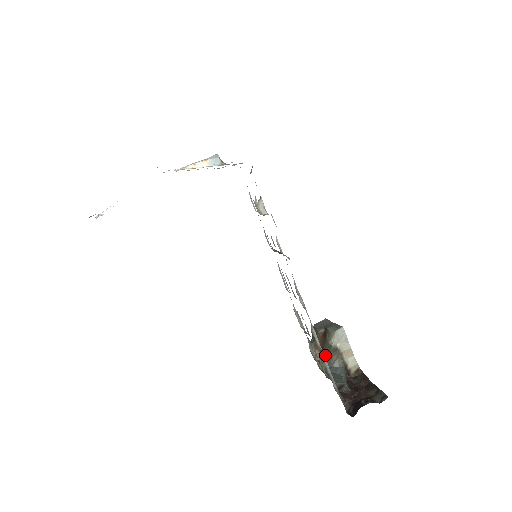
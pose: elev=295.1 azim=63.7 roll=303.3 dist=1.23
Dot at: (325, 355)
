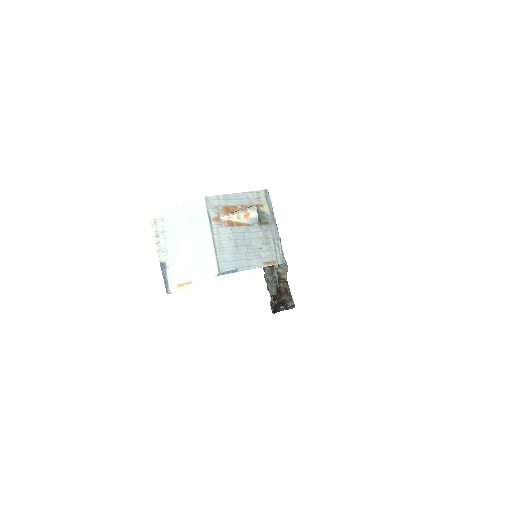
Dot at: (271, 270)
